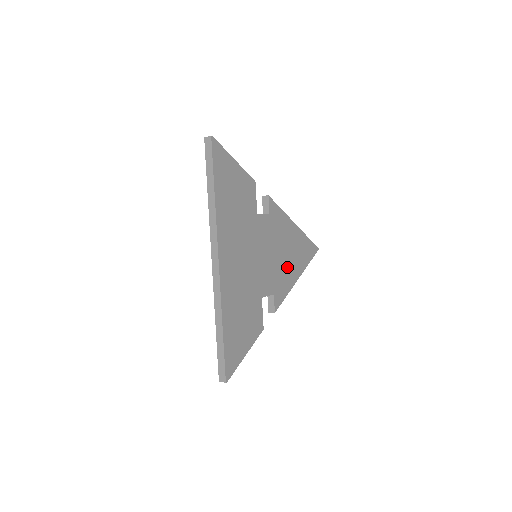
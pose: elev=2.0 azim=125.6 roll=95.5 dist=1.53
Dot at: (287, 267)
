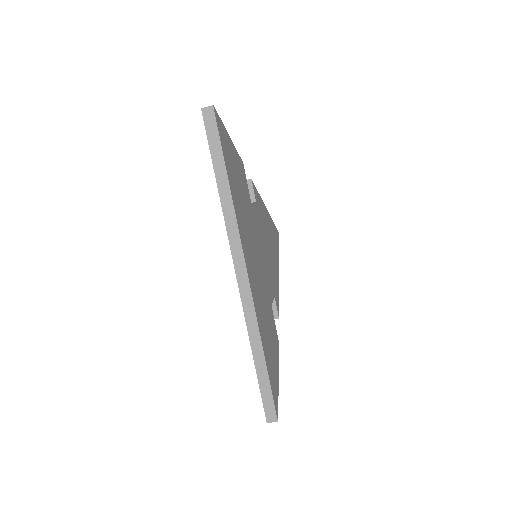
Dot at: (273, 261)
